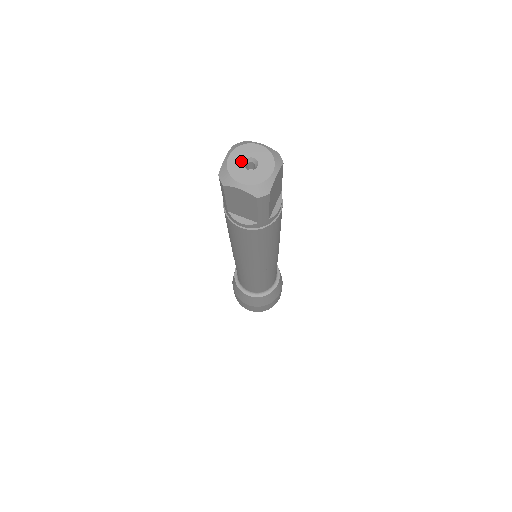
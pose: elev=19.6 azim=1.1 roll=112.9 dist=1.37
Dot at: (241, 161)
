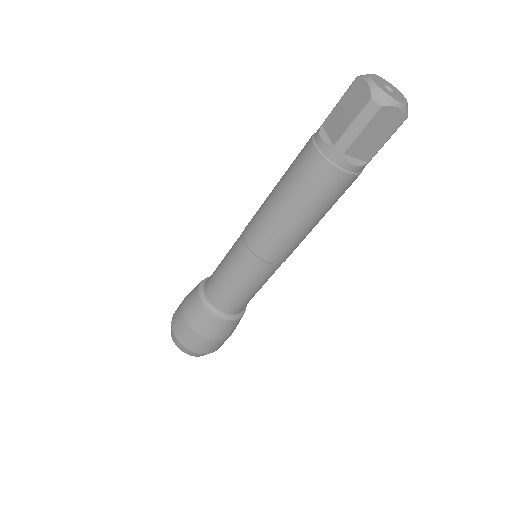
Dot at: (384, 83)
